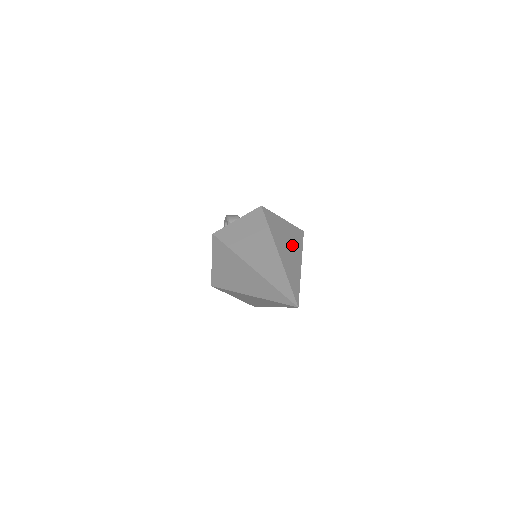
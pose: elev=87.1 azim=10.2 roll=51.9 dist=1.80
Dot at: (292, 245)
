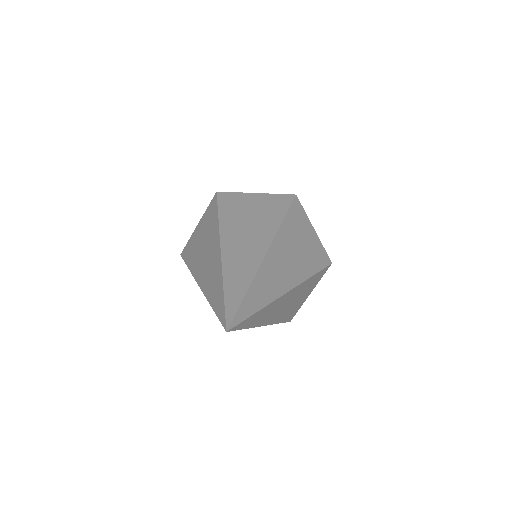
Dot at: (258, 227)
